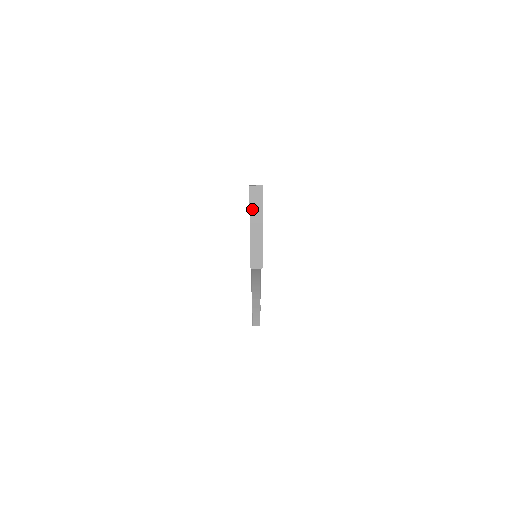
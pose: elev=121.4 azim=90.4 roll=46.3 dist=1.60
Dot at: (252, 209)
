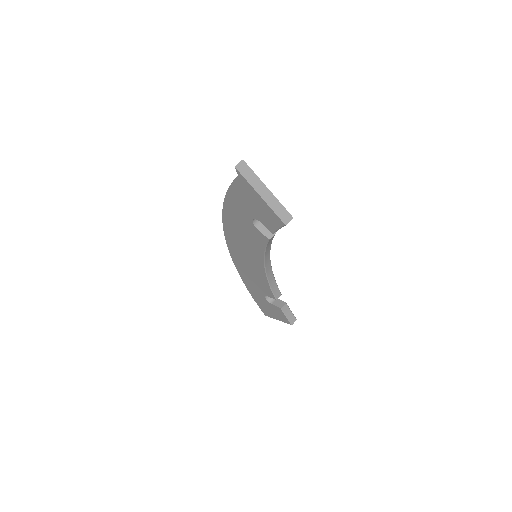
Dot at: (250, 182)
